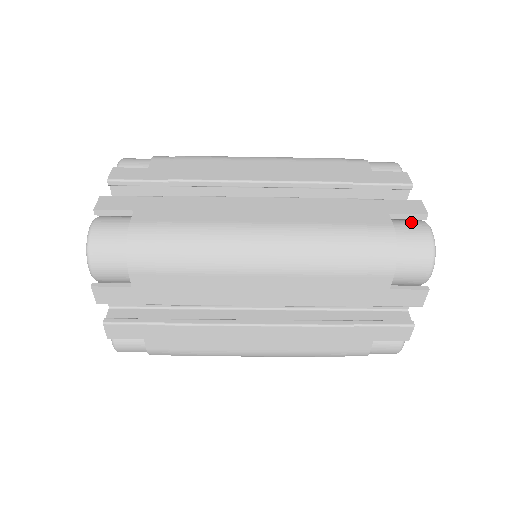
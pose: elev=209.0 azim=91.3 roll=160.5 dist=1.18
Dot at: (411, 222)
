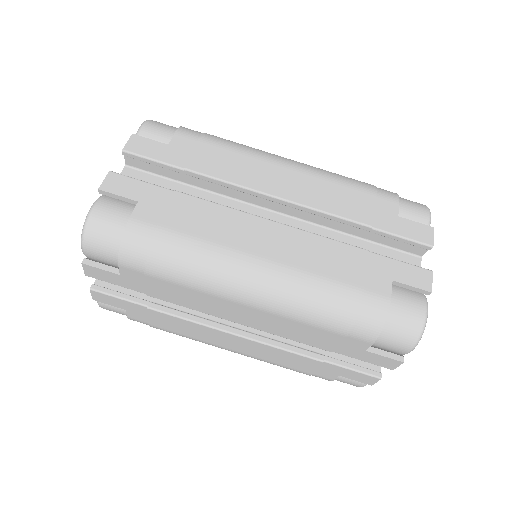
Dot at: occluded
